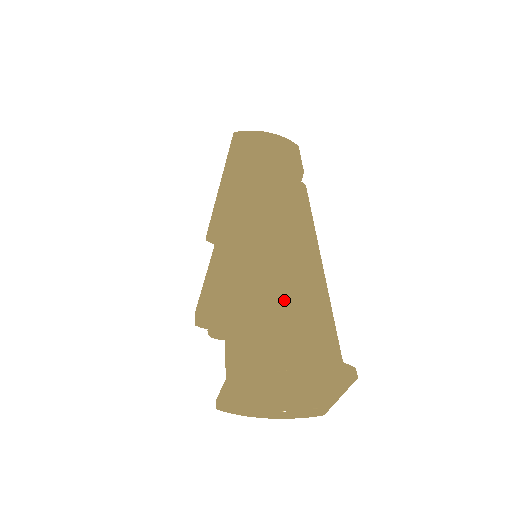
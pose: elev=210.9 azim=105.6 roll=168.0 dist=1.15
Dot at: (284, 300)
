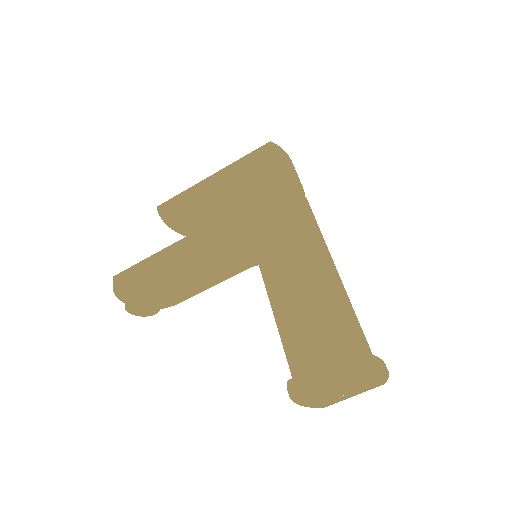
Dot at: (354, 313)
